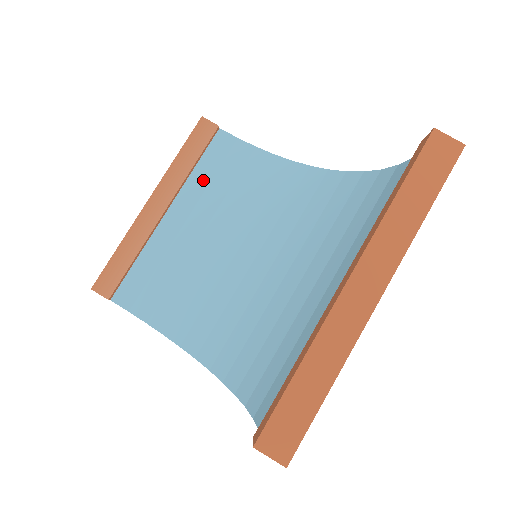
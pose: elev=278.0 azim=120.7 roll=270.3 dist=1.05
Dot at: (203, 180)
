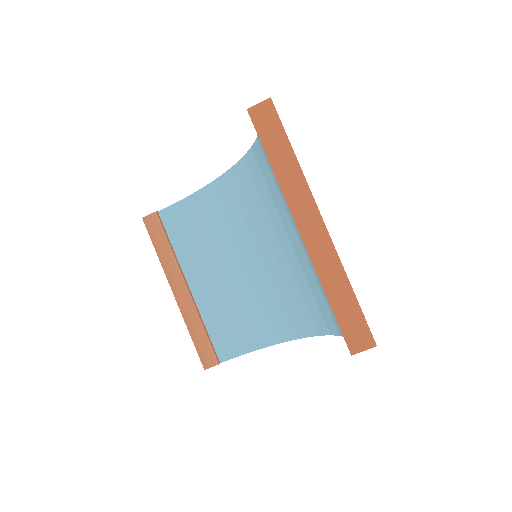
Dot at: (185, 248)
